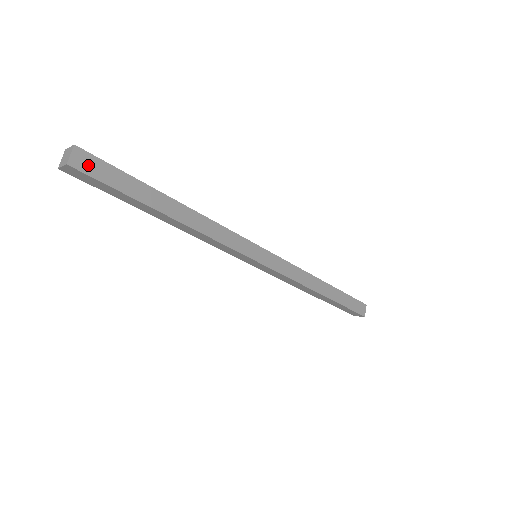
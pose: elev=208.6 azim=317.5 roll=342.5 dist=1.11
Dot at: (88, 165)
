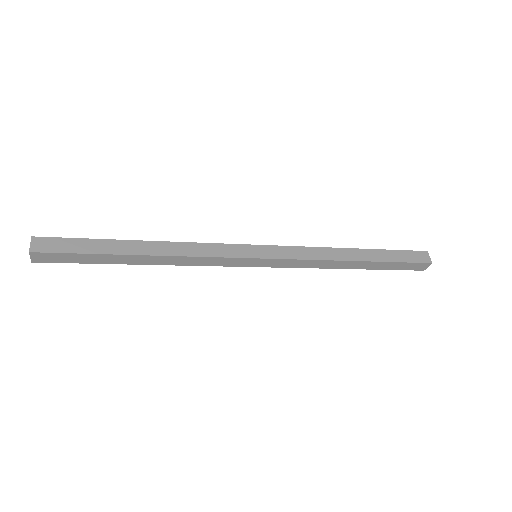
Dot at: (48, 258)
